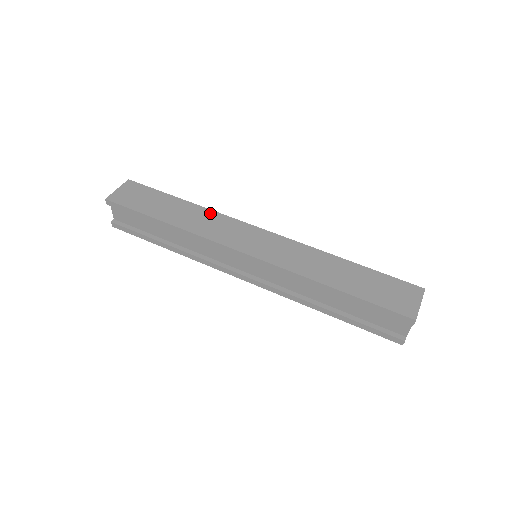
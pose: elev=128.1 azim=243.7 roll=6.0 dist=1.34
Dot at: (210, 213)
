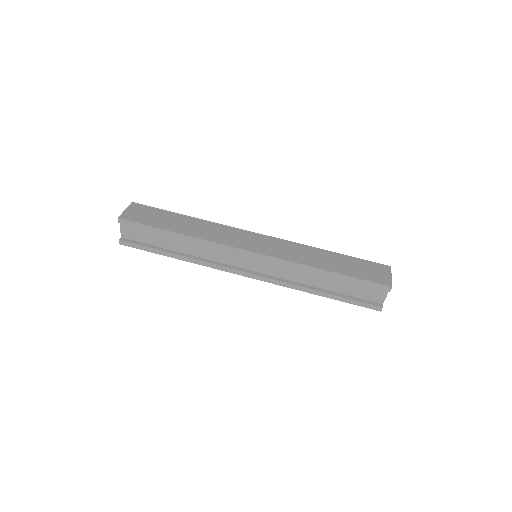
Dot at: (213, 224)
